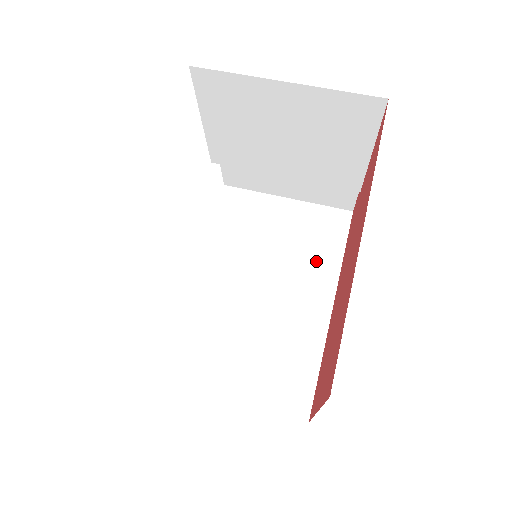
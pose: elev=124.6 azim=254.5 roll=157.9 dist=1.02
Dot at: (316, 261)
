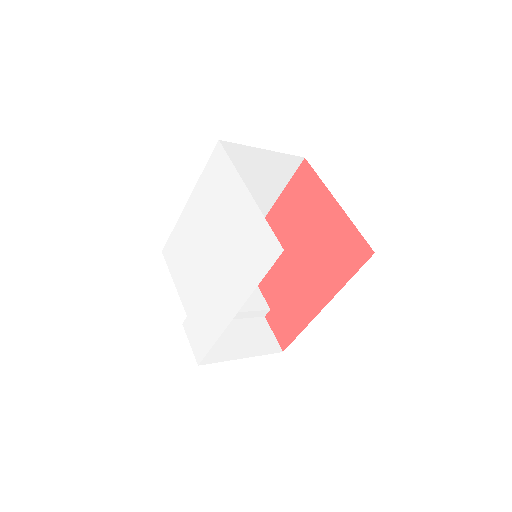
Dot at: occluded
